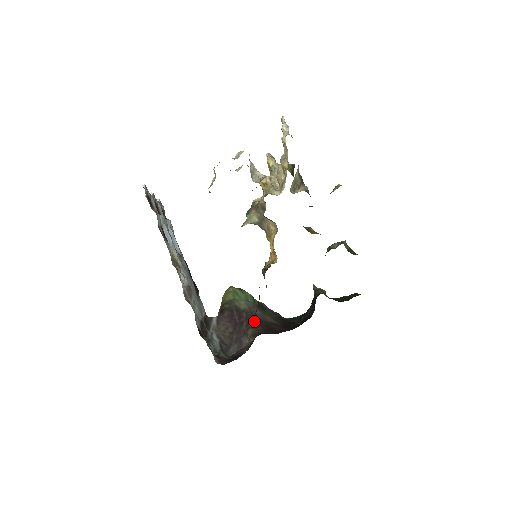
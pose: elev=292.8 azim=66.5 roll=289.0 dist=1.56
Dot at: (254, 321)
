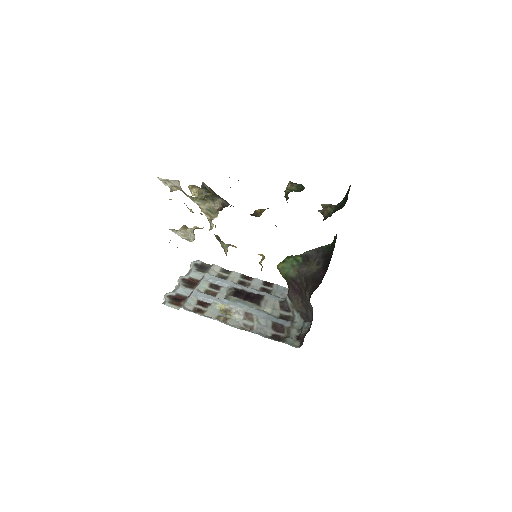
Dot at: occluded
